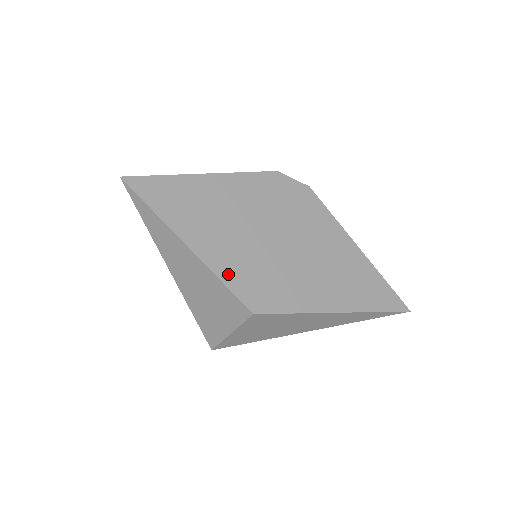
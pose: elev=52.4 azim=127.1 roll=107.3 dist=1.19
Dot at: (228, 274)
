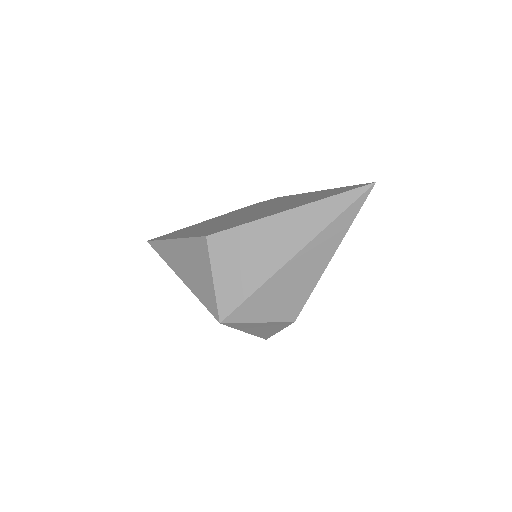
Dot at: occluded
